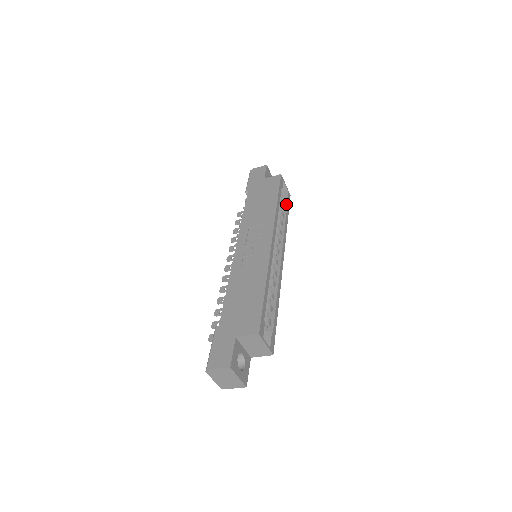
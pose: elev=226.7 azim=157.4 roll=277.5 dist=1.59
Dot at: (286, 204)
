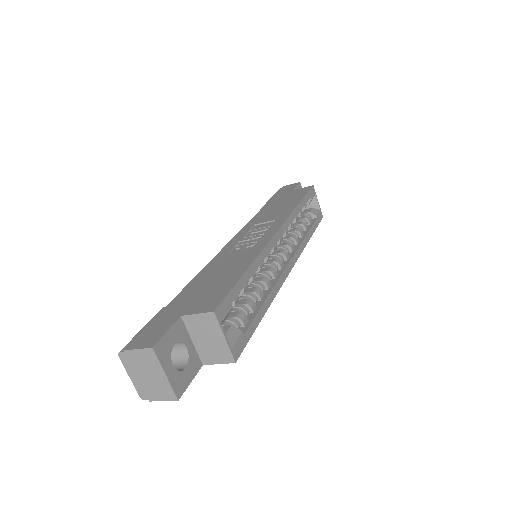
Dot at: (314, 220)
